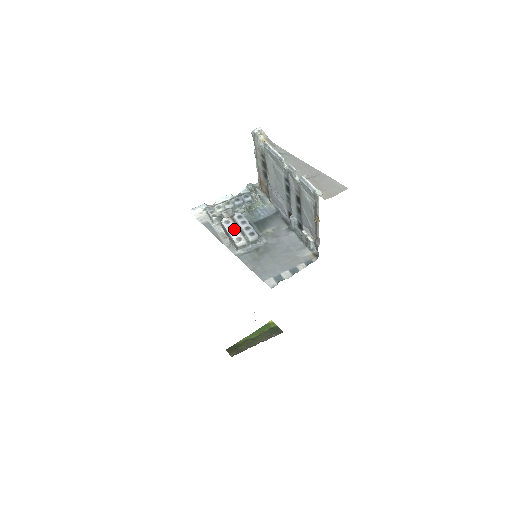
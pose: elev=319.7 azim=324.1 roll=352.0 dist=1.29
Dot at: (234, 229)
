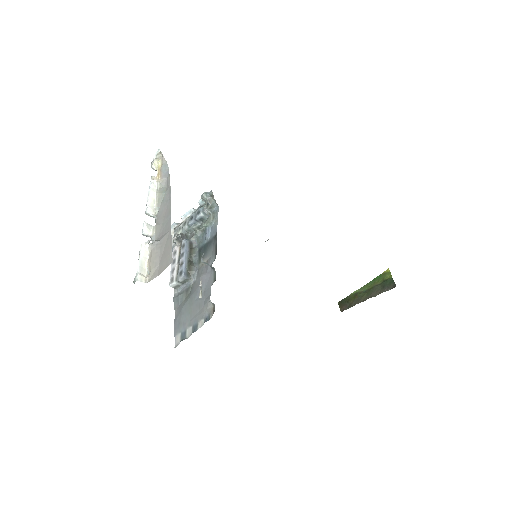
Dot at: (174, 264)
